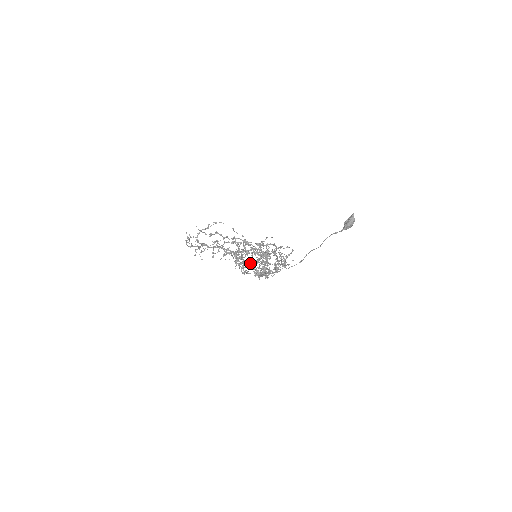
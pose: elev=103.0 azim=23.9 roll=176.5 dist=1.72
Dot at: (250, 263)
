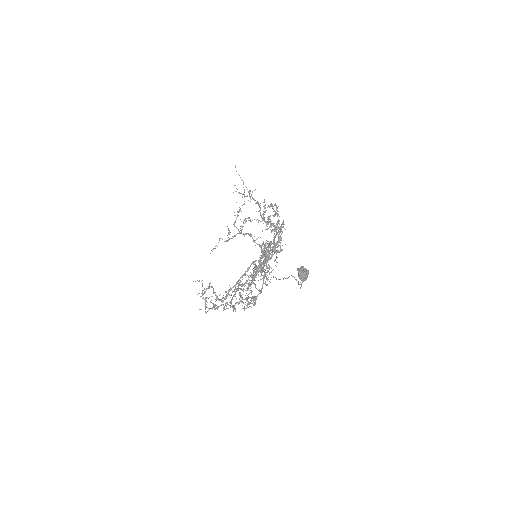
Dot at: occluded
